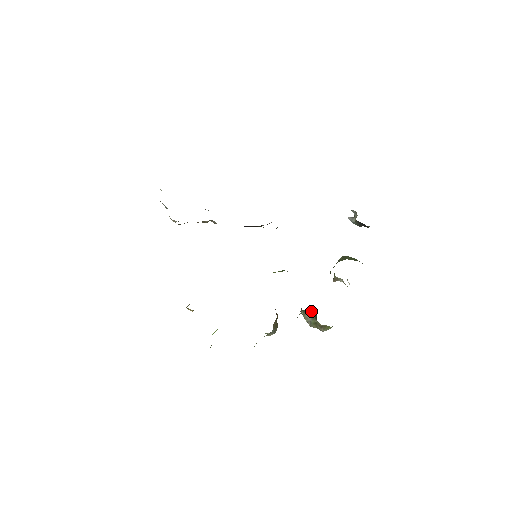
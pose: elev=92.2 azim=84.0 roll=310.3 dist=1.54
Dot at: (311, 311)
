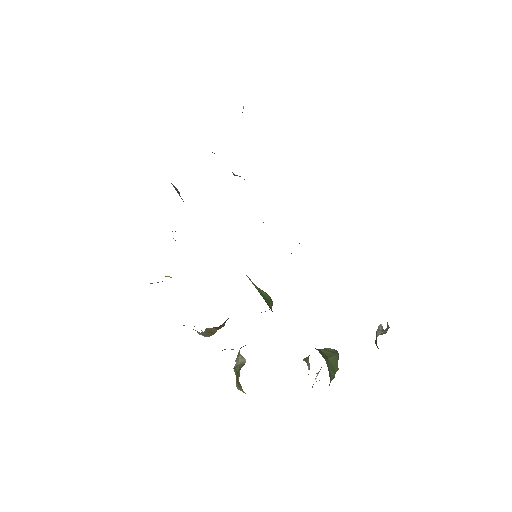
Dot at: (245, 359)
